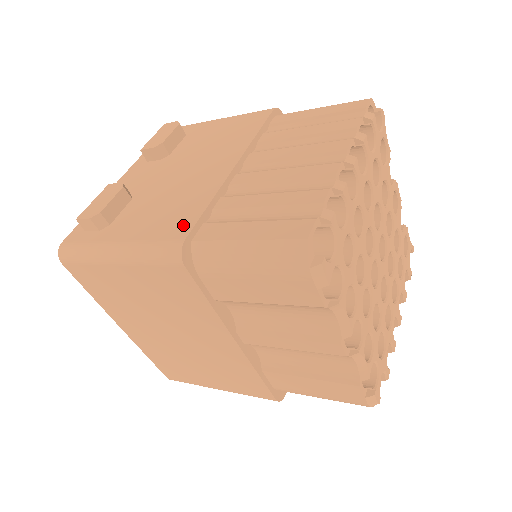
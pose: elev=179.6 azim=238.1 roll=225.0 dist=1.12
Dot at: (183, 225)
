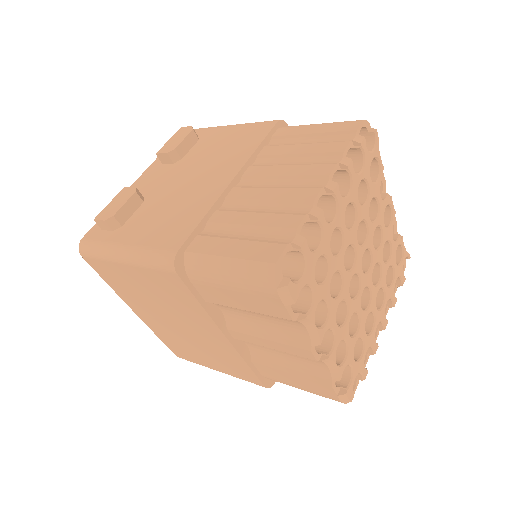
Dot at: (179, 236)
